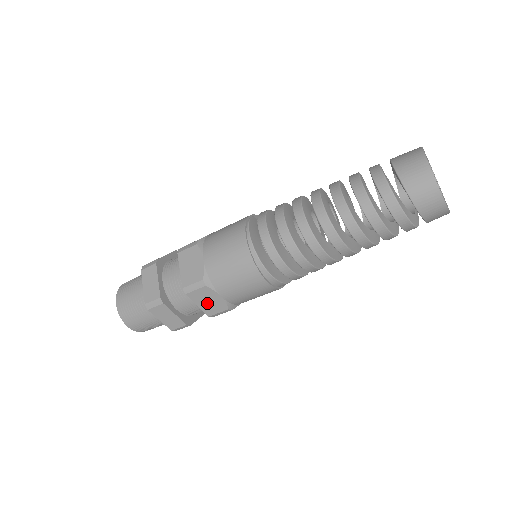
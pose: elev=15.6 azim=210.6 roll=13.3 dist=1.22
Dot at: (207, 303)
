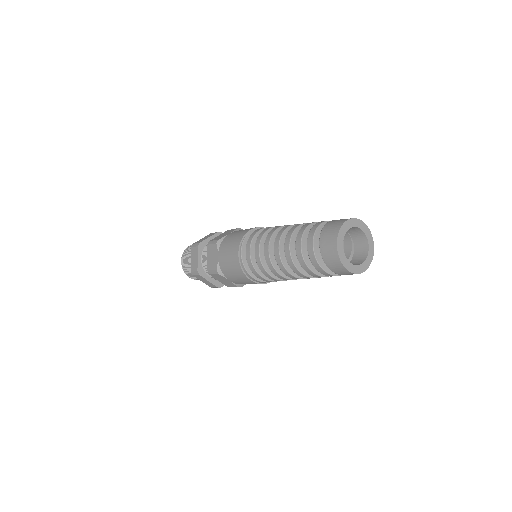
Dot at: (224, 281)
